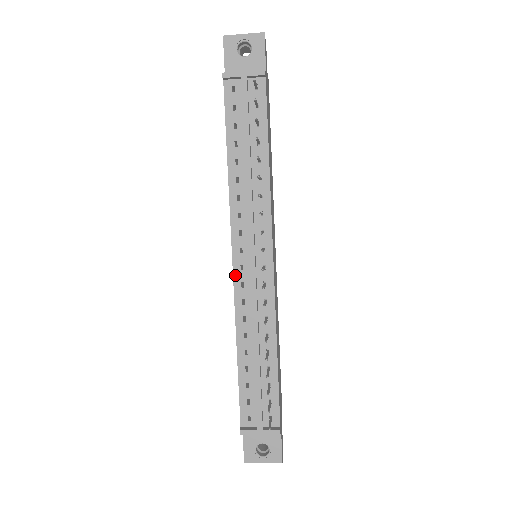
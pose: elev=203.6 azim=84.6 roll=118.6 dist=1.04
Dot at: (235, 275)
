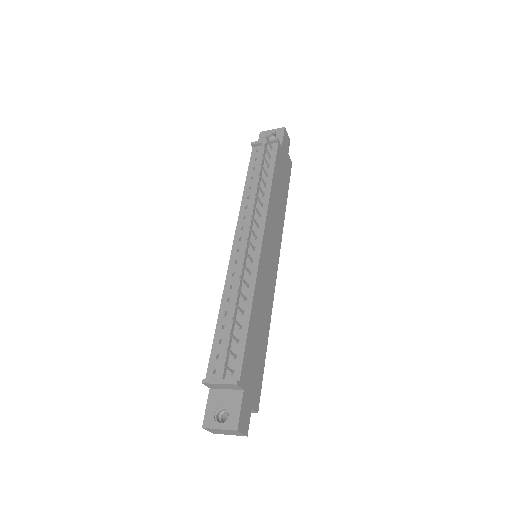
Dot at: (232, 256)
